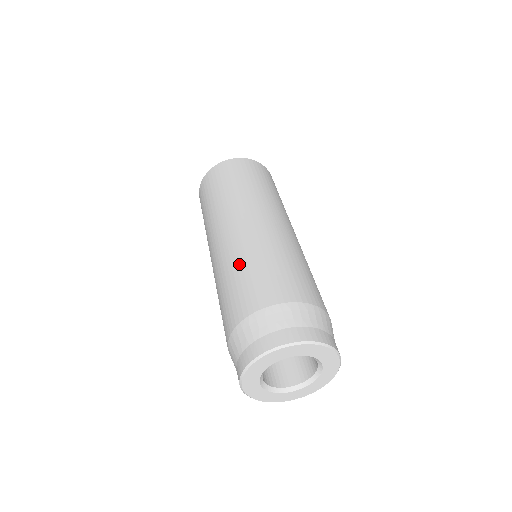
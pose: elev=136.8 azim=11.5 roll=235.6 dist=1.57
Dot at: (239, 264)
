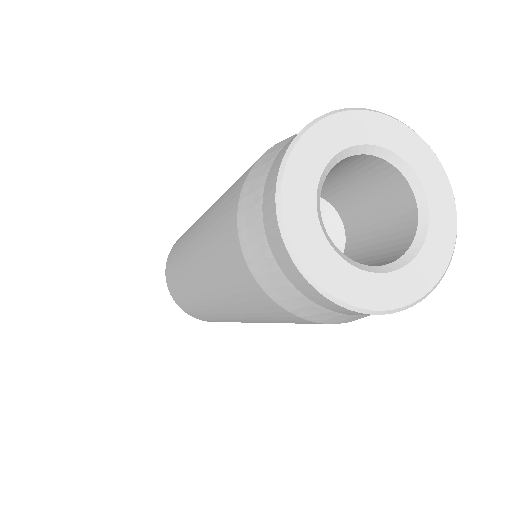
Dot at: (206, 241)
